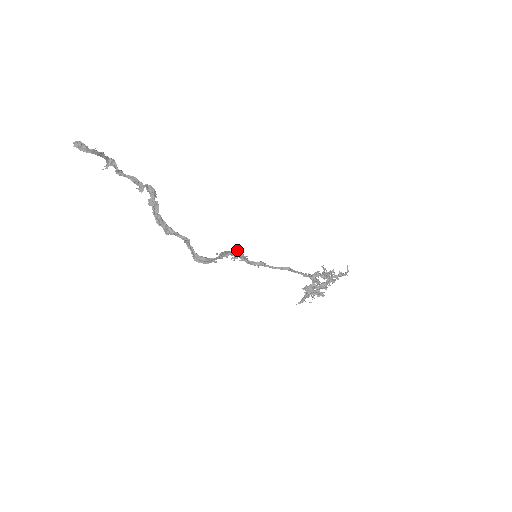
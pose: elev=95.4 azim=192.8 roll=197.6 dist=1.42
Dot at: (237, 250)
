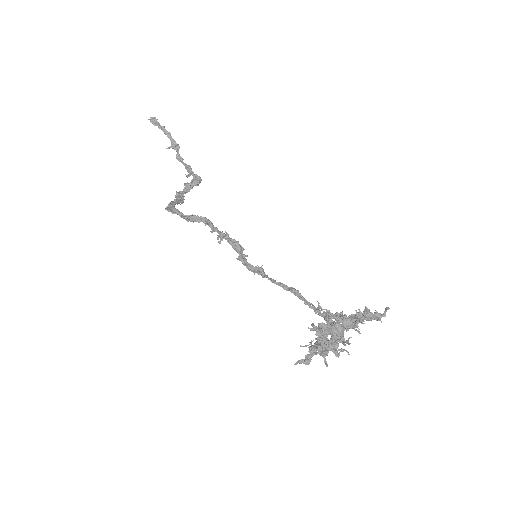
Dot at: (237, 242)
